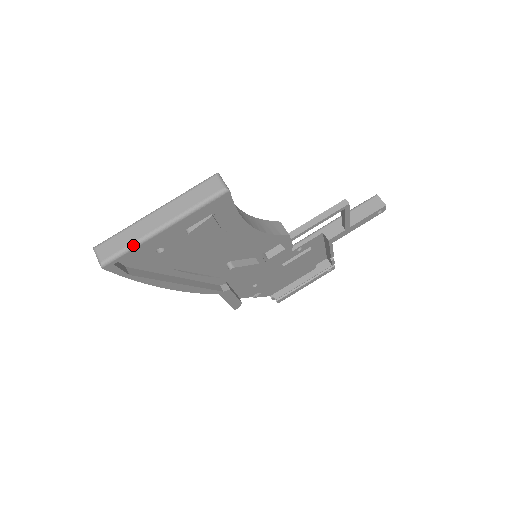
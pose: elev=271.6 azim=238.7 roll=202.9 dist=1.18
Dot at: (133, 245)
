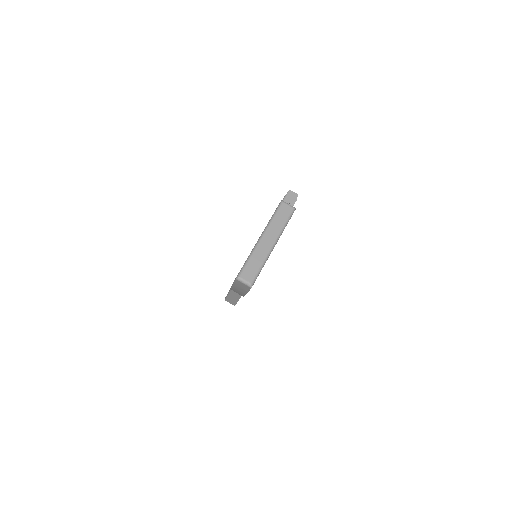
Dot at: (263, 264)
